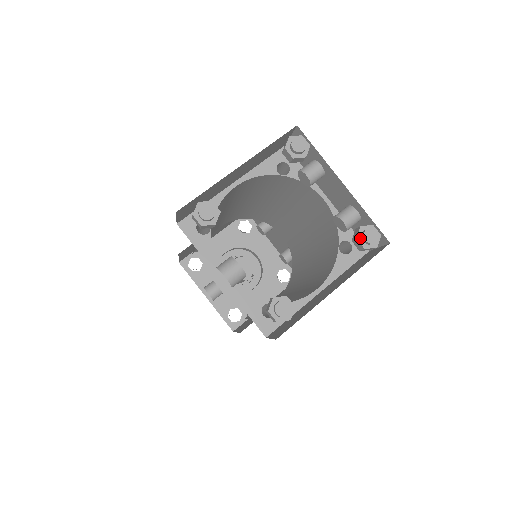
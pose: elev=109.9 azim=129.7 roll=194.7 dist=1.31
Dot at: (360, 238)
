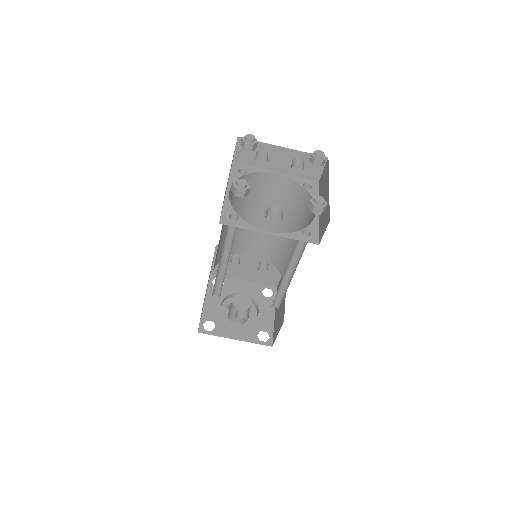
Dot at: (316, 158)
